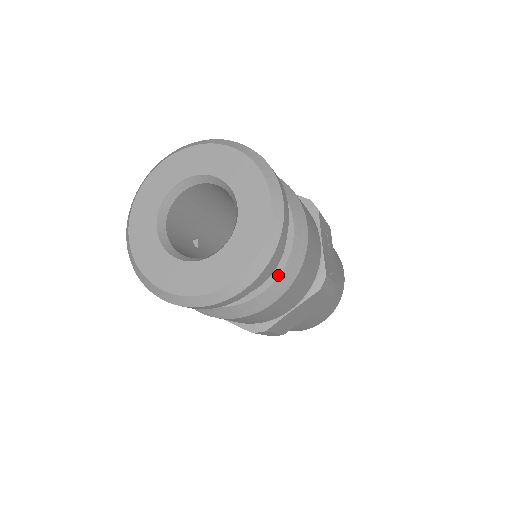
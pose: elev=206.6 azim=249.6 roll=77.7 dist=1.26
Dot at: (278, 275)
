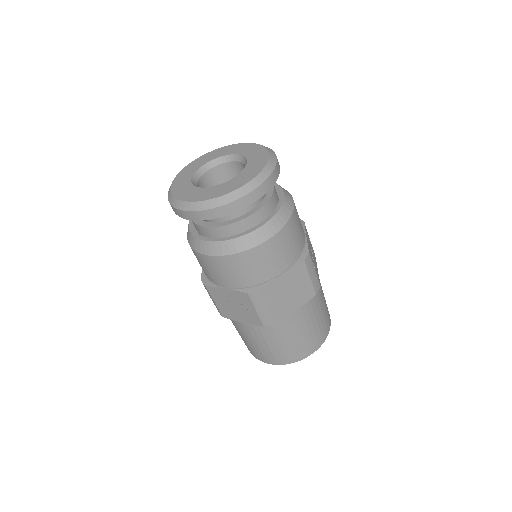
Dot at: (271, 217)
